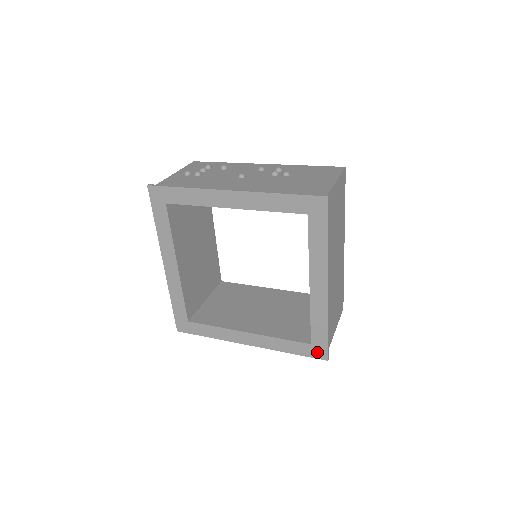
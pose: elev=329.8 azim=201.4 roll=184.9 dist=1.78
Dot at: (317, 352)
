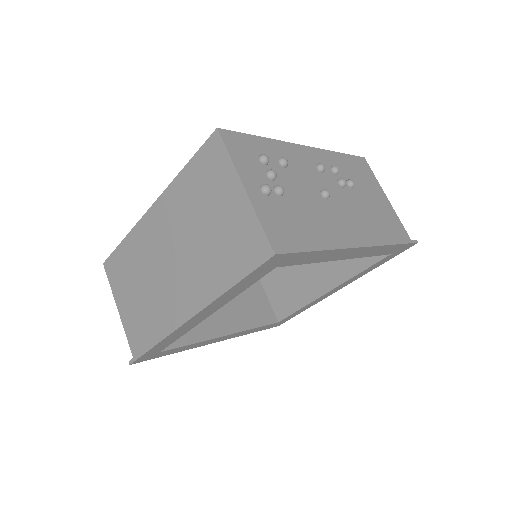
Dot at: occluded
